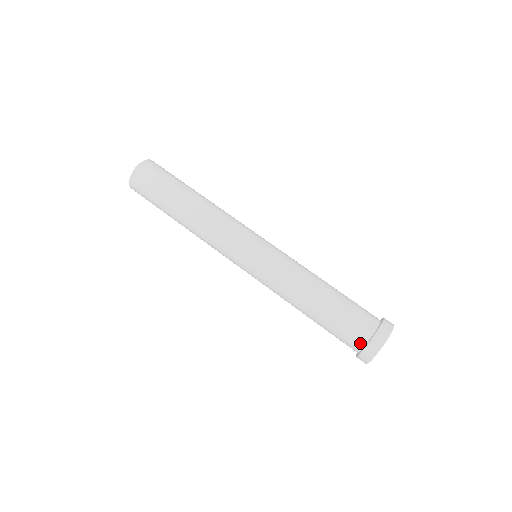
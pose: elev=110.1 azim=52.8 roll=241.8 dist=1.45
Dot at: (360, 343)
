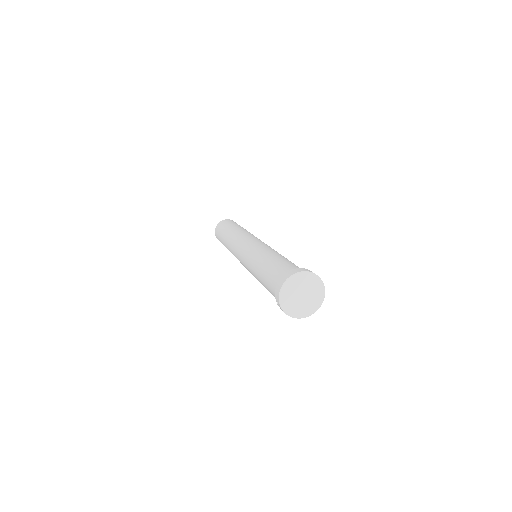
Dot at: occluded
